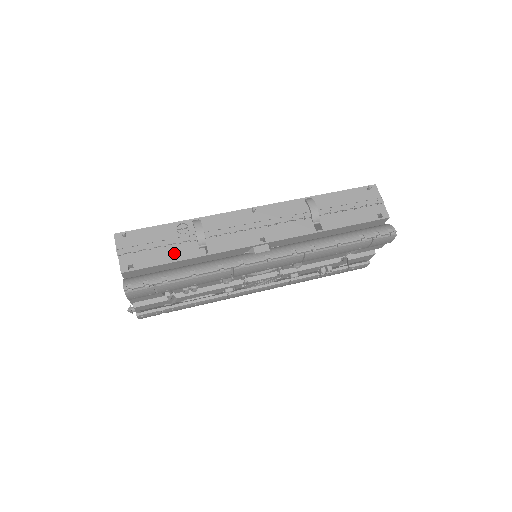
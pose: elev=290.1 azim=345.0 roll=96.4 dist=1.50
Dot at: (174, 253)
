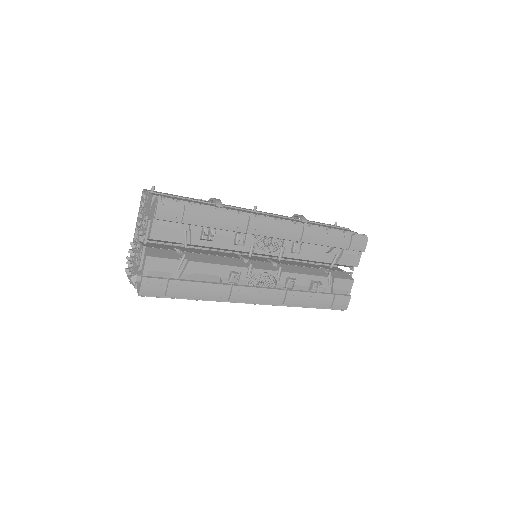
Dot at: (197, 202)
